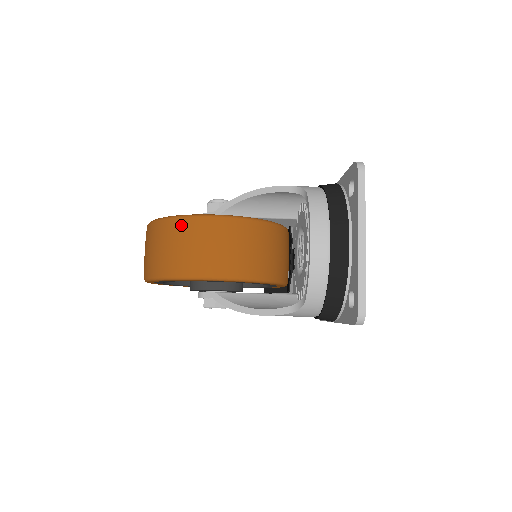
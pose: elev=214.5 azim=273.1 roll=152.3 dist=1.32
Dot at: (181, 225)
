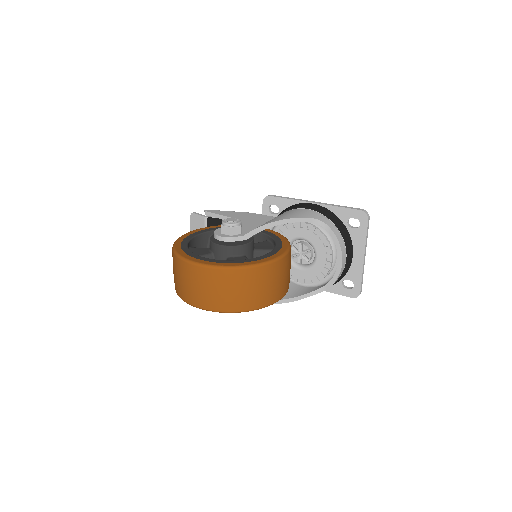
Dot at: (267, 271)
